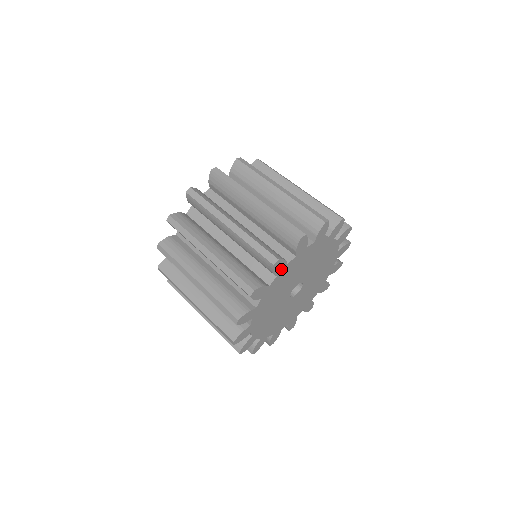
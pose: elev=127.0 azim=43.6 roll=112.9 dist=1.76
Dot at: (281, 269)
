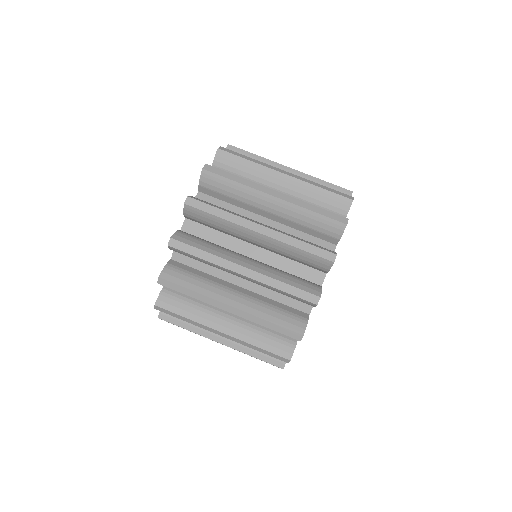
Dot at: occluded
